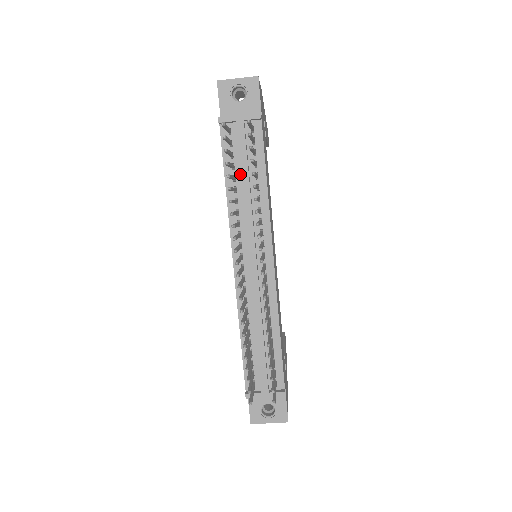
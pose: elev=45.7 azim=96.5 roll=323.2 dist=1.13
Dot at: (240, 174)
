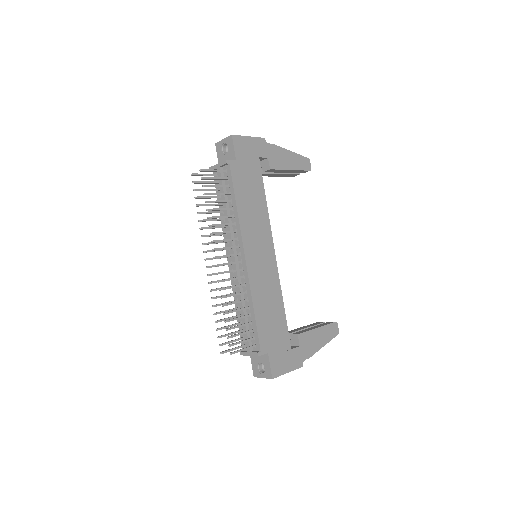
Dot at: occluded
